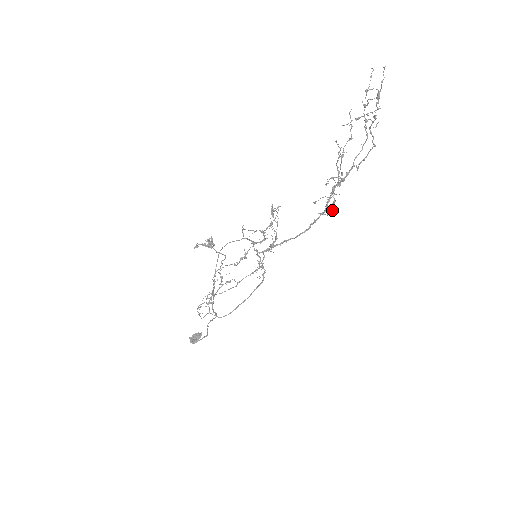
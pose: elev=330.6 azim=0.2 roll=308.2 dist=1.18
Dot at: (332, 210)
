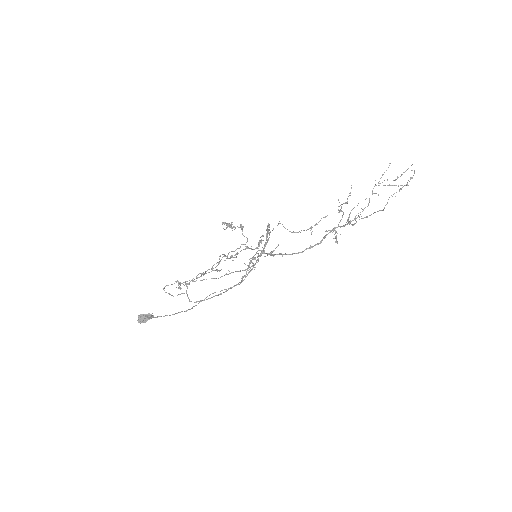
Dot at: (337, 241)
